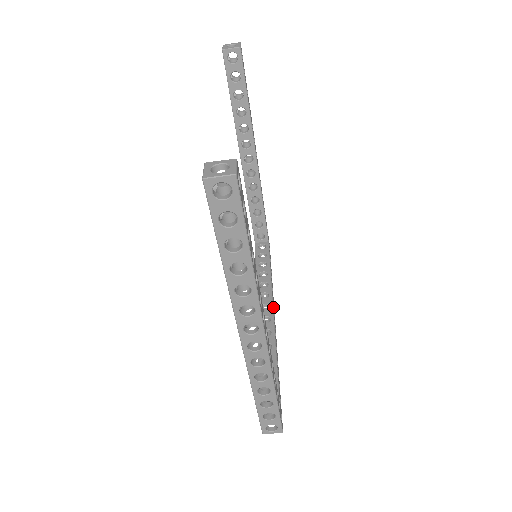
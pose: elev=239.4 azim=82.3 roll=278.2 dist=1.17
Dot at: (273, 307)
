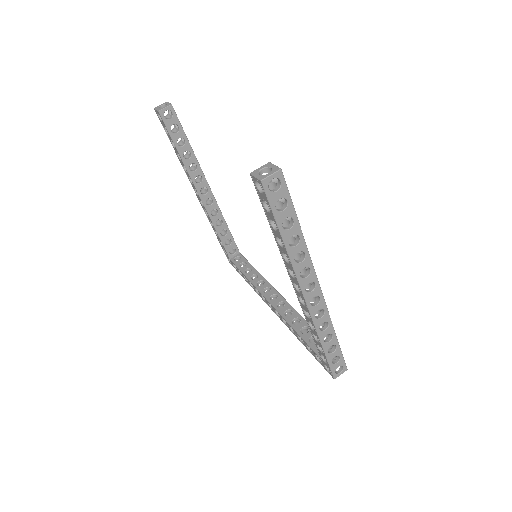
Dot at: (279, 294)
